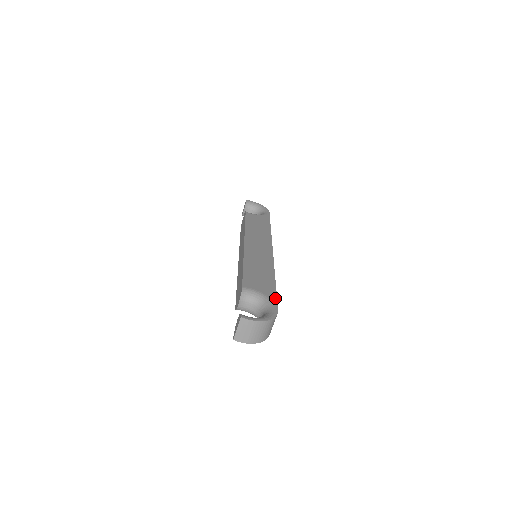
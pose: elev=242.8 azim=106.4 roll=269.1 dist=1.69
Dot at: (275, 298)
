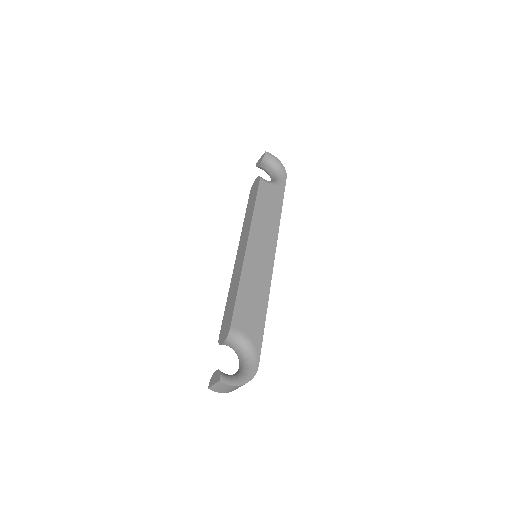
Dot at: (260, 345)
